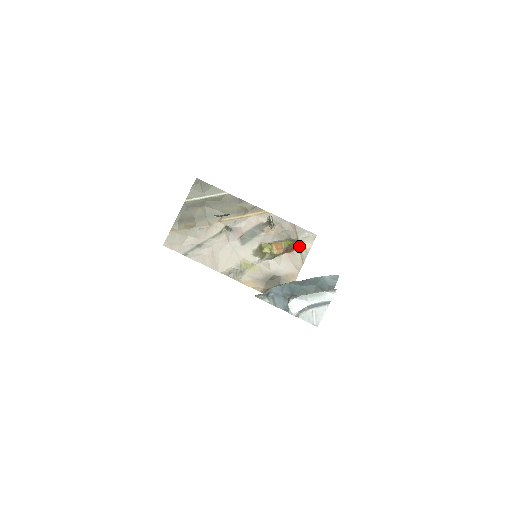
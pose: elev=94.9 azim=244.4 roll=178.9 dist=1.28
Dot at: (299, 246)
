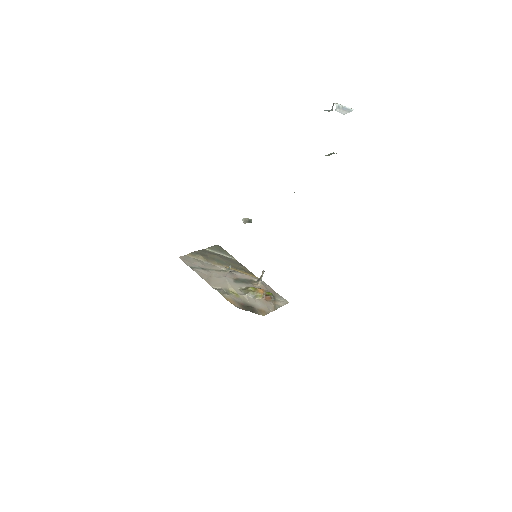
Dot at: (274, 301)
